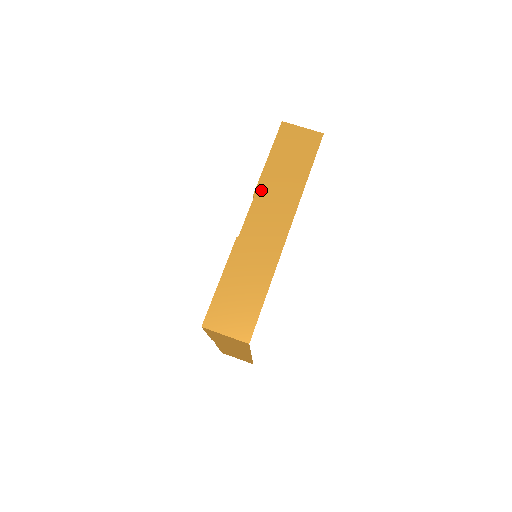
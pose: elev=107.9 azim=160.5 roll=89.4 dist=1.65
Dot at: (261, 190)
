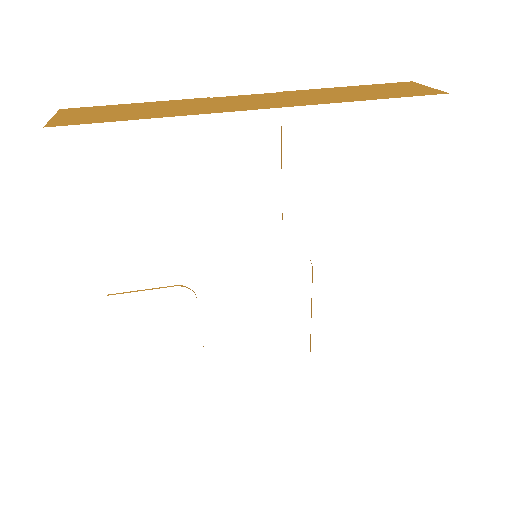
Dot at: (296, 92)
